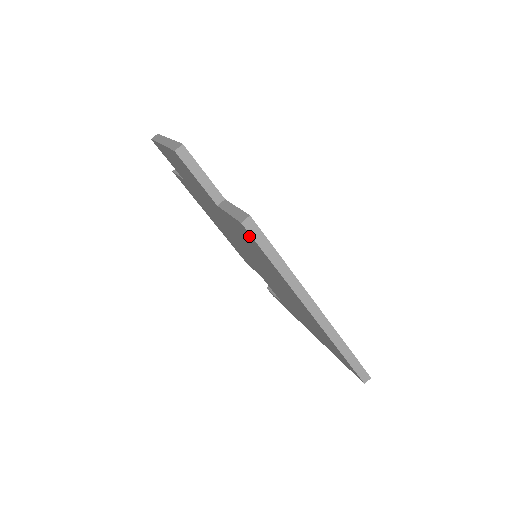
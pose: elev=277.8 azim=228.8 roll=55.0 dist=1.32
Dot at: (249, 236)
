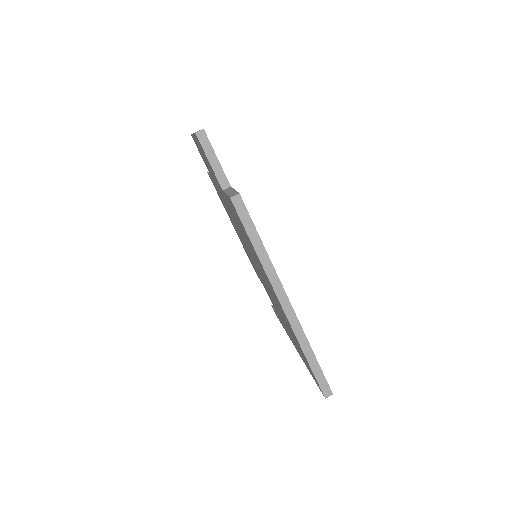
Dot at: (237, 215)
